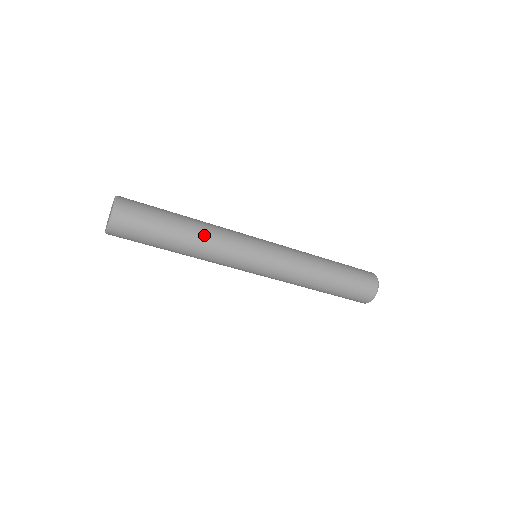
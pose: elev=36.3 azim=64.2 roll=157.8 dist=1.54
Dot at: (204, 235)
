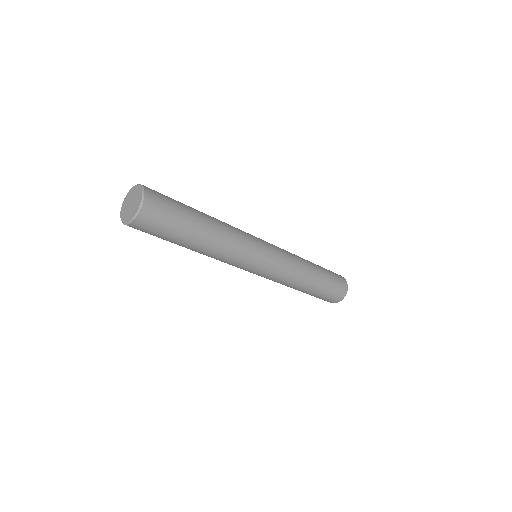
Dot at: (219, 244)
